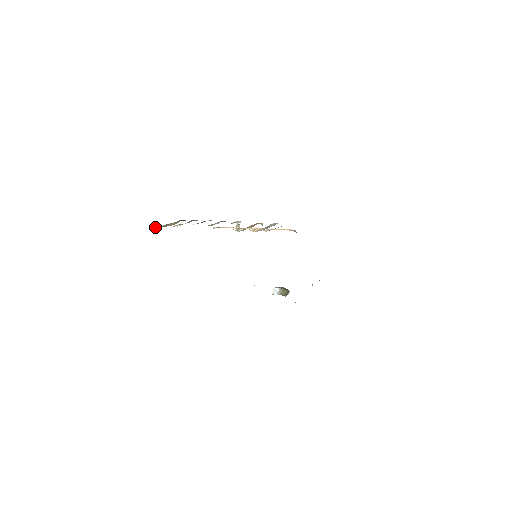
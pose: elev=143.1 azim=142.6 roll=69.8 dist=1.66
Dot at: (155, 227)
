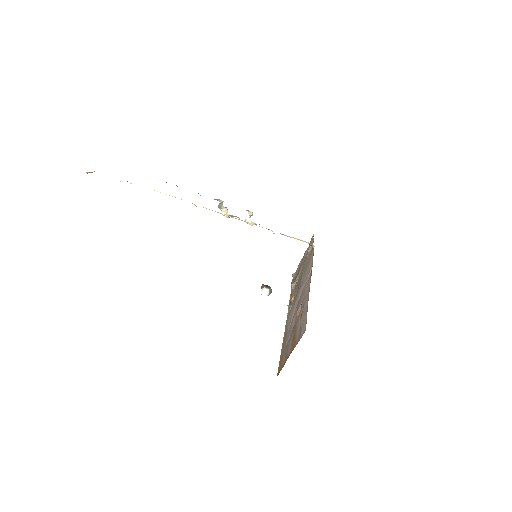
Dot at: (87, 172)
